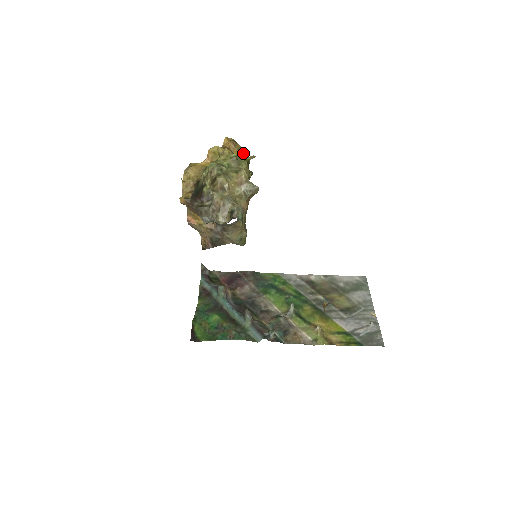
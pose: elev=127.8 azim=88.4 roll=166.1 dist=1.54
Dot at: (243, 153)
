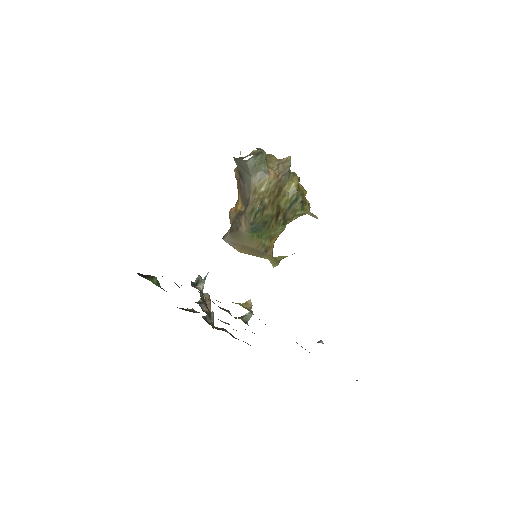
Dot at: (309, 209)
